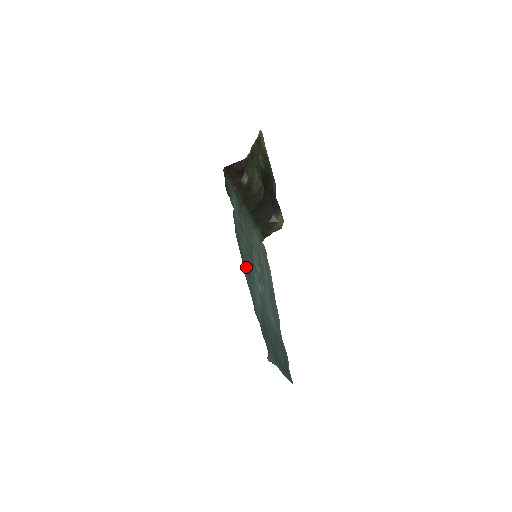
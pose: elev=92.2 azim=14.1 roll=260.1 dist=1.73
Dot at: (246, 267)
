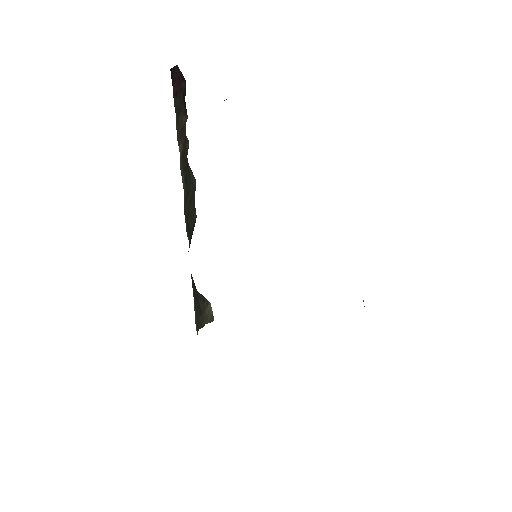
Dot at: occluded
